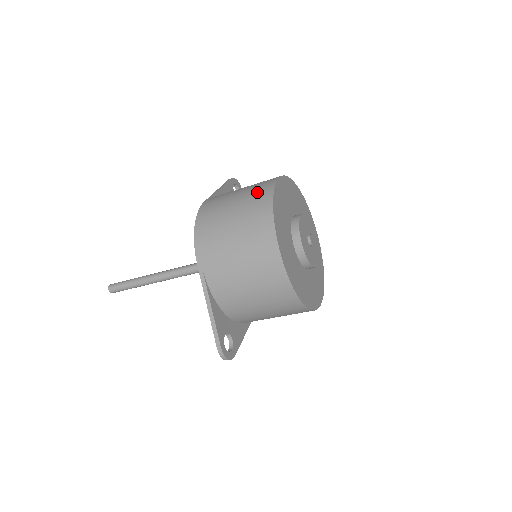
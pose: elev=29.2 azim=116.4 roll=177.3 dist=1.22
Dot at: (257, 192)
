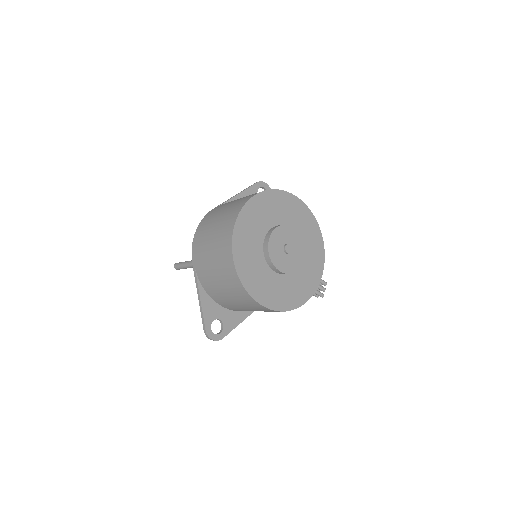
Dot at: (235, 207)
